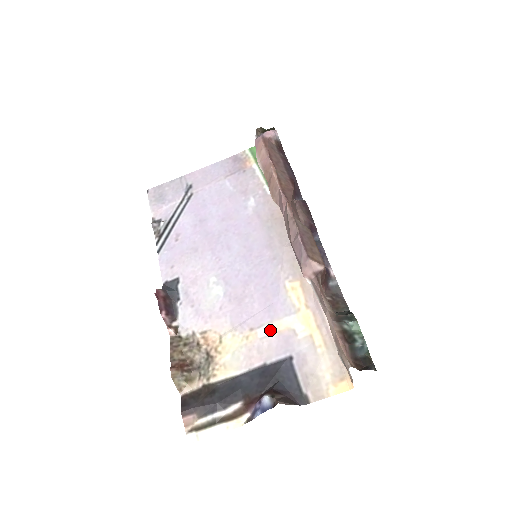
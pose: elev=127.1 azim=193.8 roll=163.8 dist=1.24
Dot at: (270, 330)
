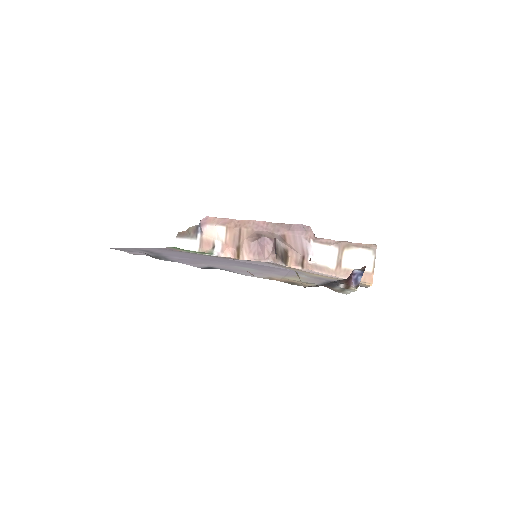
Dot at: (305, 276)
